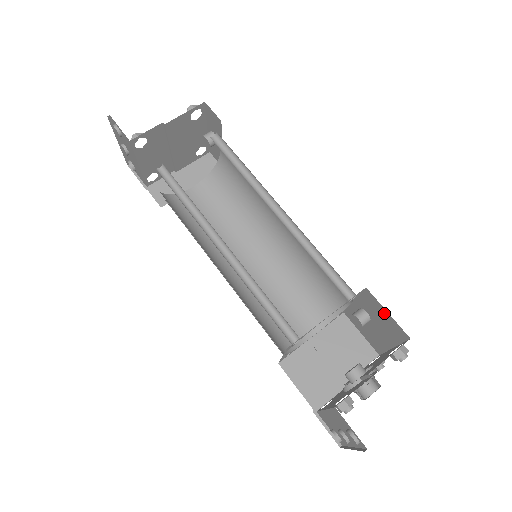
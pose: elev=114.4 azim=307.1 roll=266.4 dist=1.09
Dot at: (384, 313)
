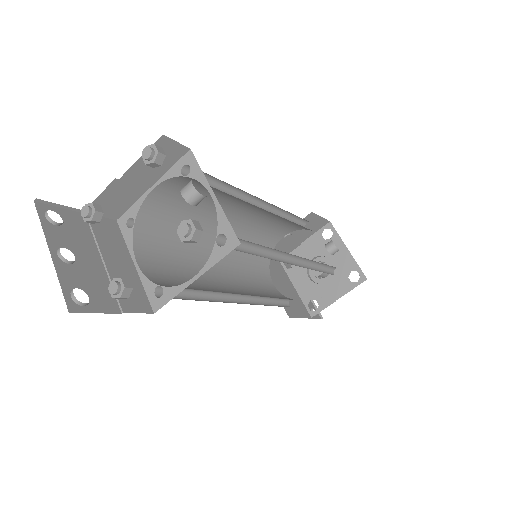
Dot at: occluded
